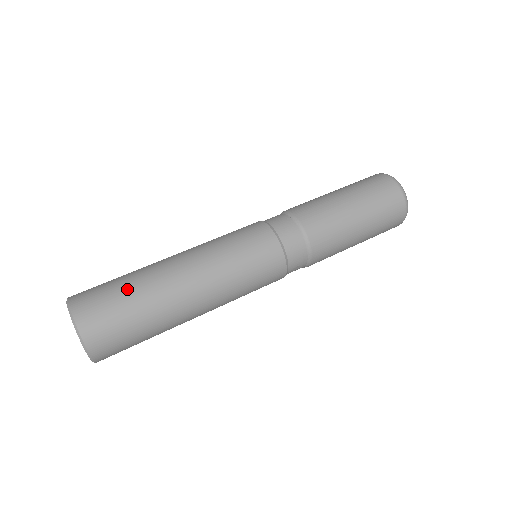
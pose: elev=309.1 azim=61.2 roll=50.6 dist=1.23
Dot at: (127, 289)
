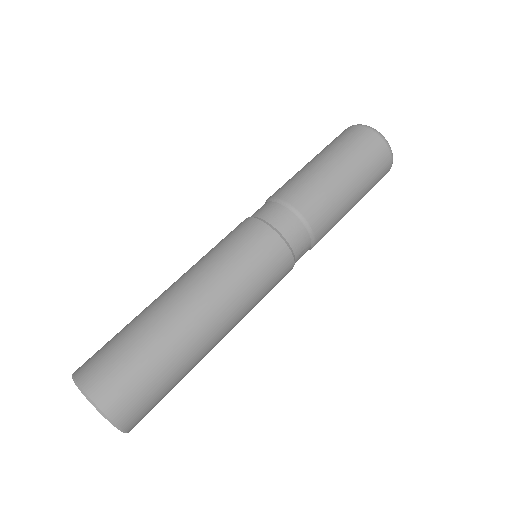
Dot at: (133, 340)
